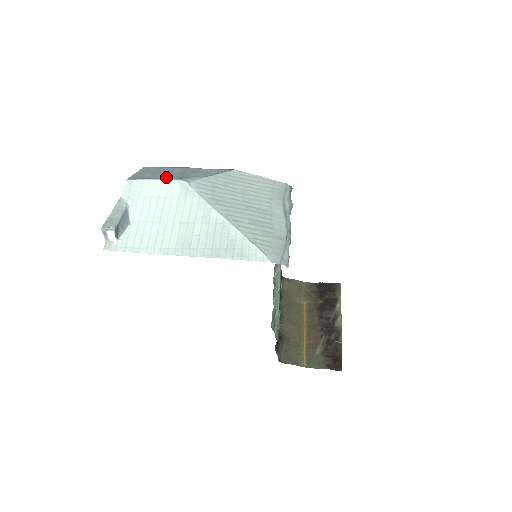
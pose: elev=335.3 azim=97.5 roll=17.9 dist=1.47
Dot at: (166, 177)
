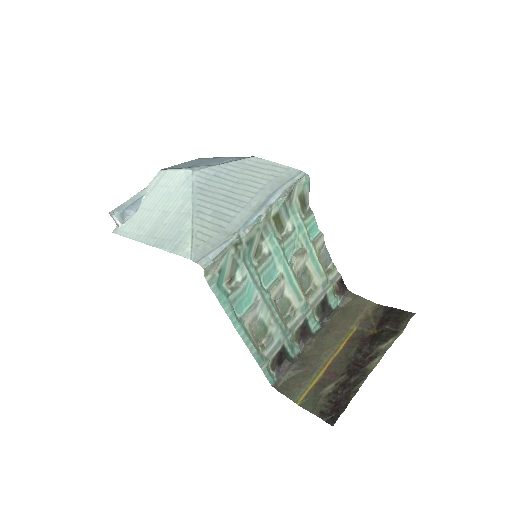
Dot at: (185, 167)
